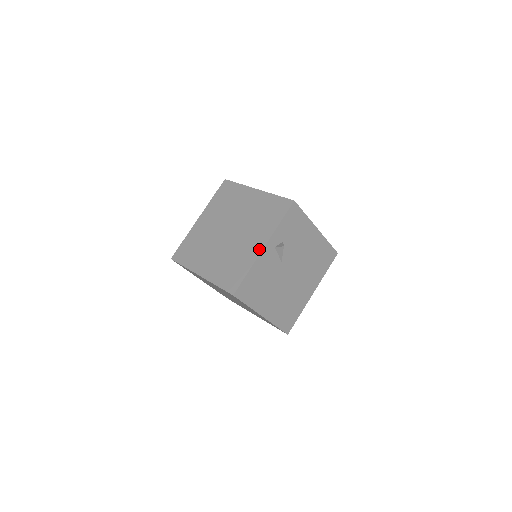
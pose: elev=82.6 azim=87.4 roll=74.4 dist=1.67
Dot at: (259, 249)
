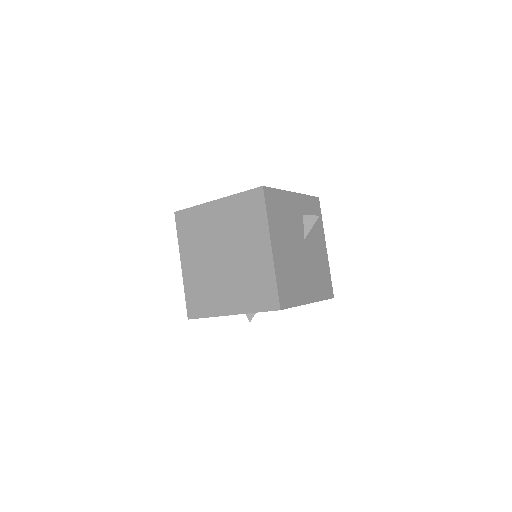
Dot at: (227, 311)
